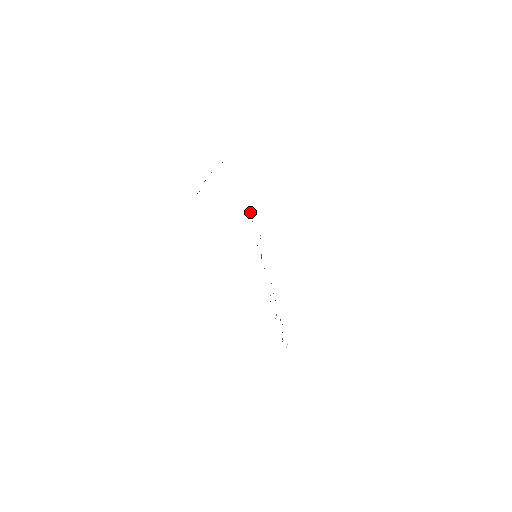
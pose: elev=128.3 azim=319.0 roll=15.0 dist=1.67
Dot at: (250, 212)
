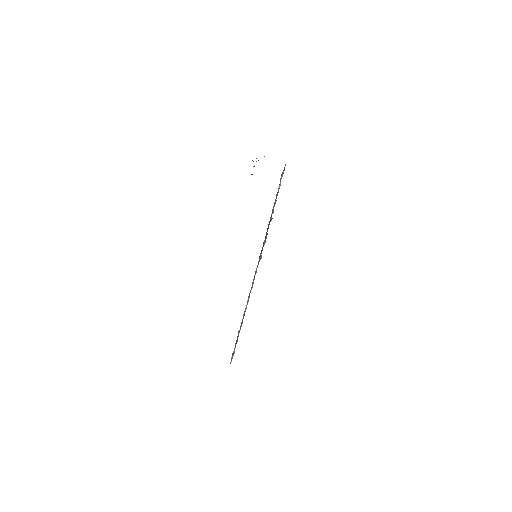
Dot at: (273, 210)
